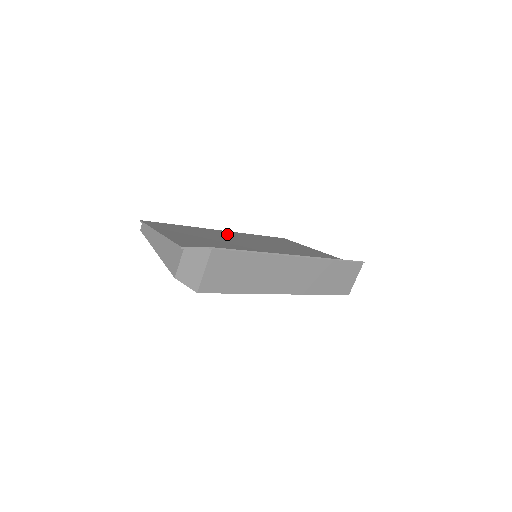
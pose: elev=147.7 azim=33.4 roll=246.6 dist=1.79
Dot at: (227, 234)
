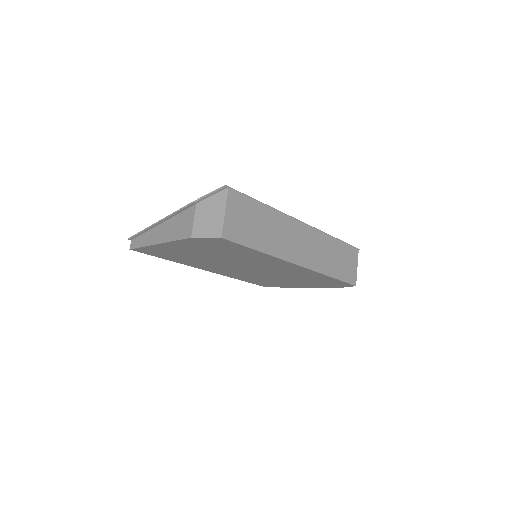
Dot at: occluded
